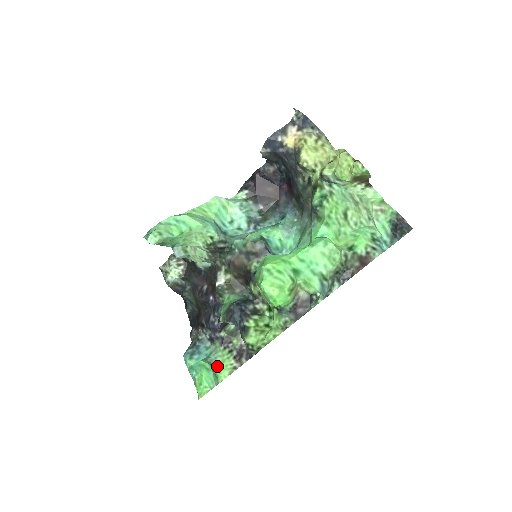
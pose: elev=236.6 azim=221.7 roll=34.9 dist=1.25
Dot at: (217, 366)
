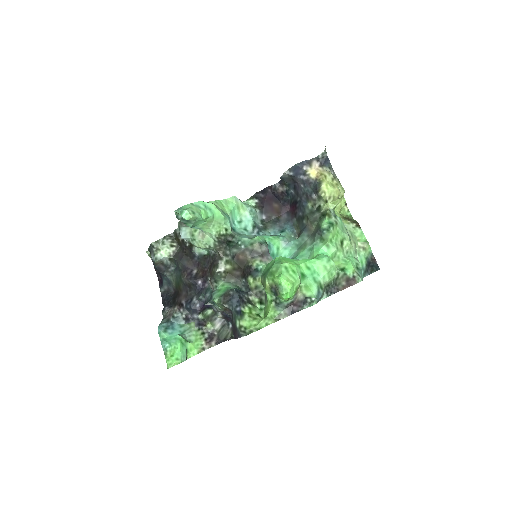
Dot at: (191, 343)
